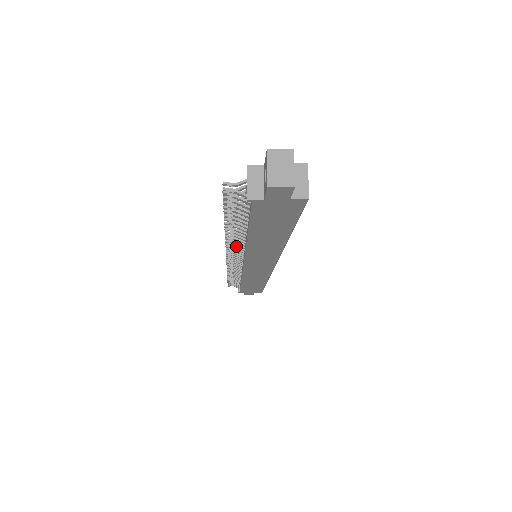
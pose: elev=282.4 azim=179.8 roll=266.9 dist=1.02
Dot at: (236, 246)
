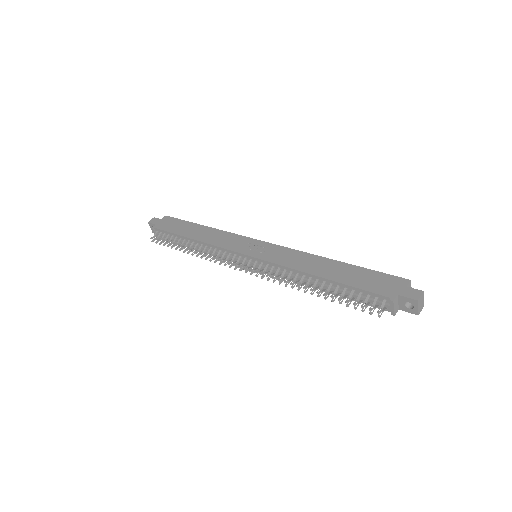
Dot at: (279, 277)
